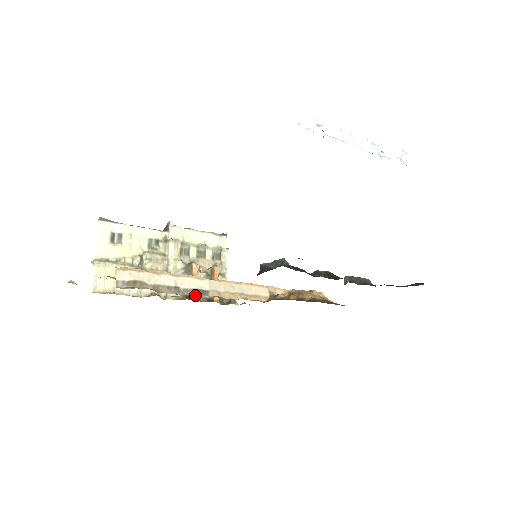
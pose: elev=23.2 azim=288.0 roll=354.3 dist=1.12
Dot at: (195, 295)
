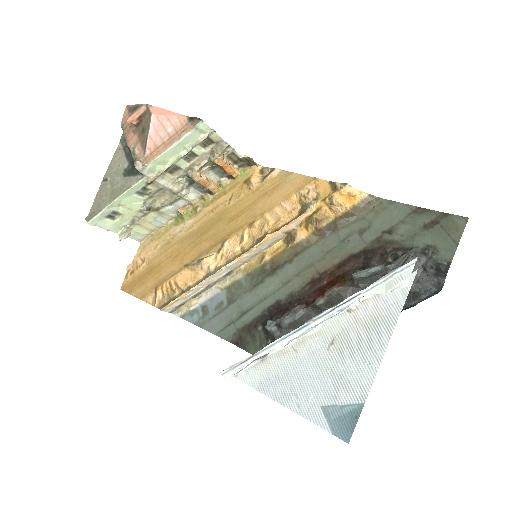
Dot at: (214, 190)
